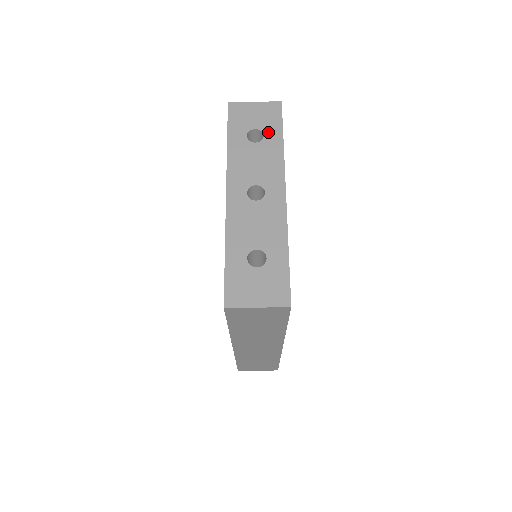
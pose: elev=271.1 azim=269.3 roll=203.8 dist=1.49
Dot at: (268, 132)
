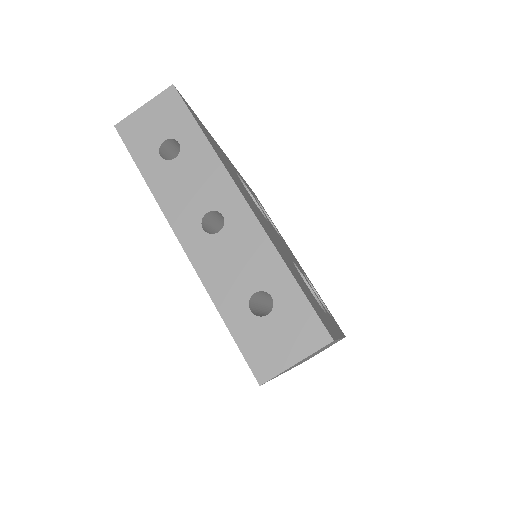
Dot at: (181, 135)
